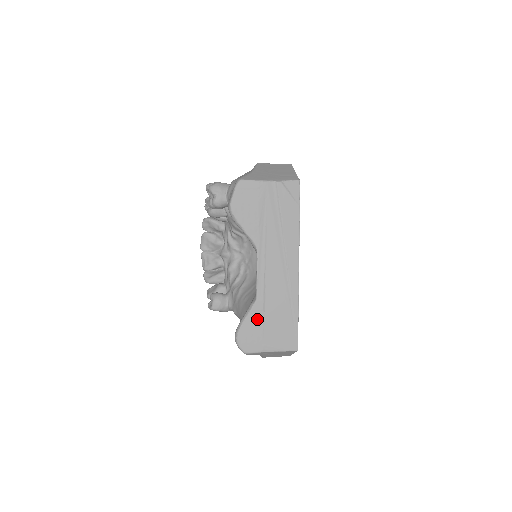
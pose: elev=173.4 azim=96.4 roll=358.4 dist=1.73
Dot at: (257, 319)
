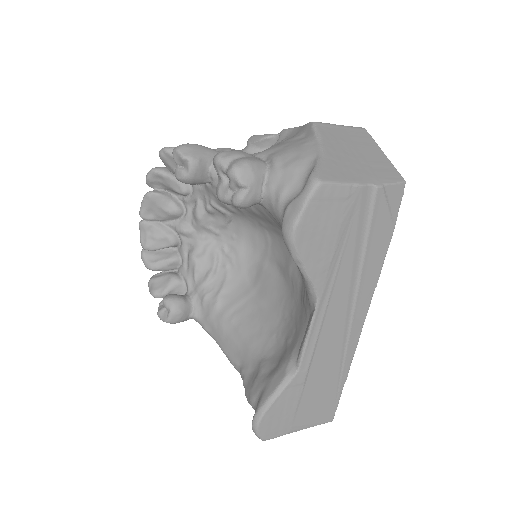
Dot at: (292, 396)
